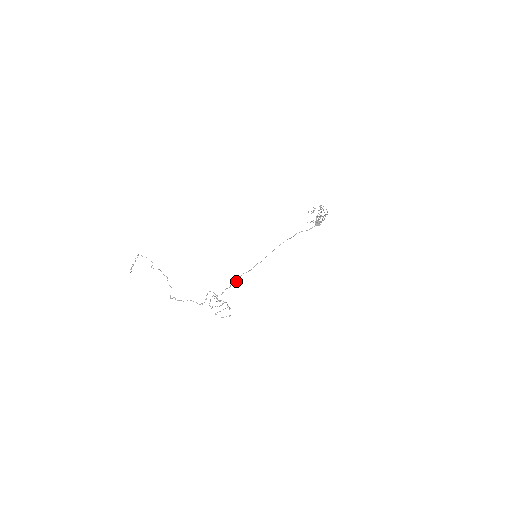
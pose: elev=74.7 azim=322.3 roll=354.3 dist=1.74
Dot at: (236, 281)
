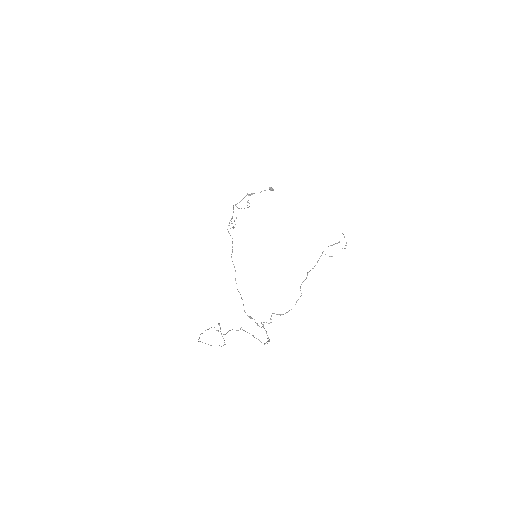
Dot at: occluded
